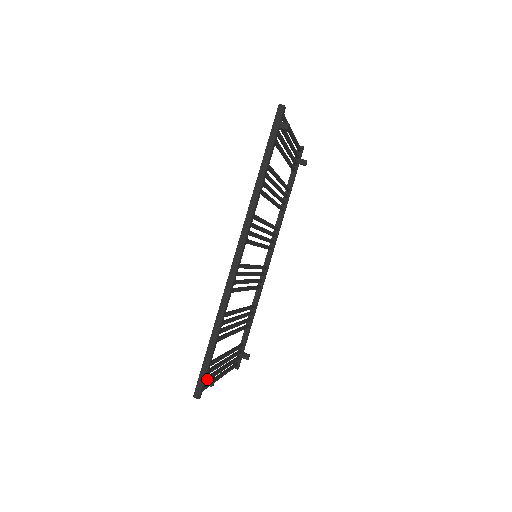
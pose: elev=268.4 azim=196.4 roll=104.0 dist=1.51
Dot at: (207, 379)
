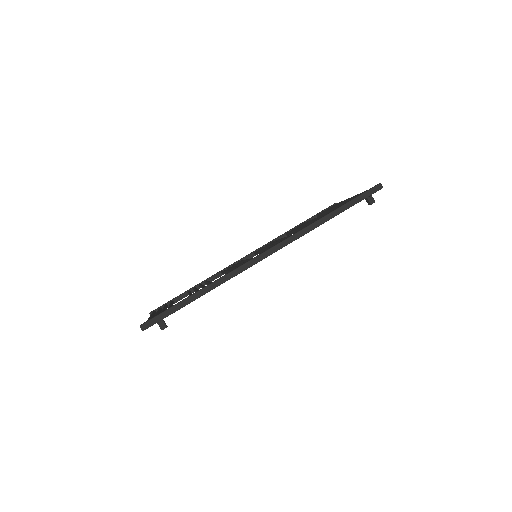
Dot at: (163, 322)
